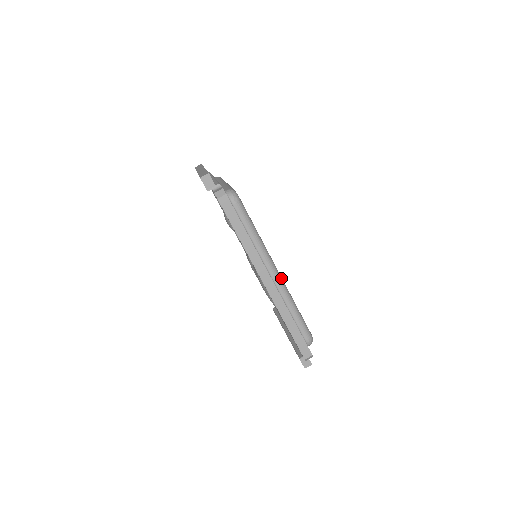
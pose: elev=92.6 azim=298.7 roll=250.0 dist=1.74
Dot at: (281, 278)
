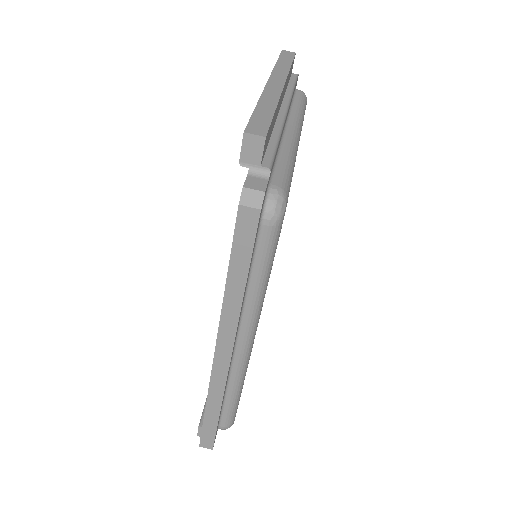
Dot at: (250, 353)
